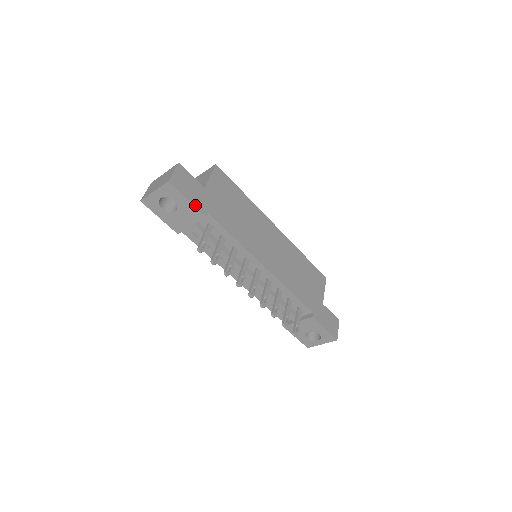
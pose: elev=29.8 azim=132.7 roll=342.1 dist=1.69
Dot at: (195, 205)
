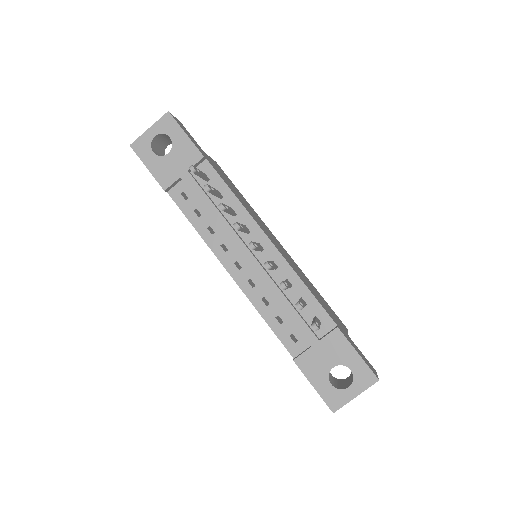
Dot at: (193, 142)
